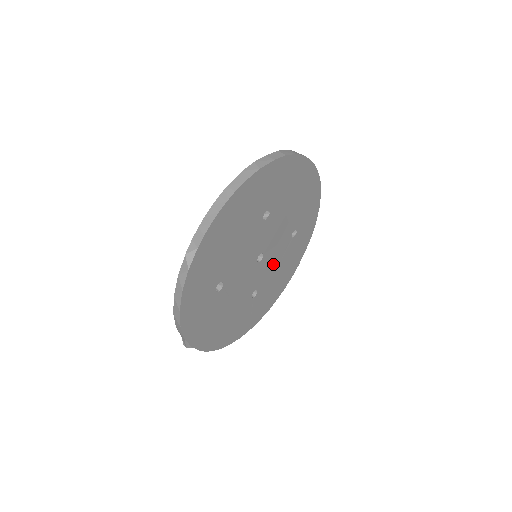
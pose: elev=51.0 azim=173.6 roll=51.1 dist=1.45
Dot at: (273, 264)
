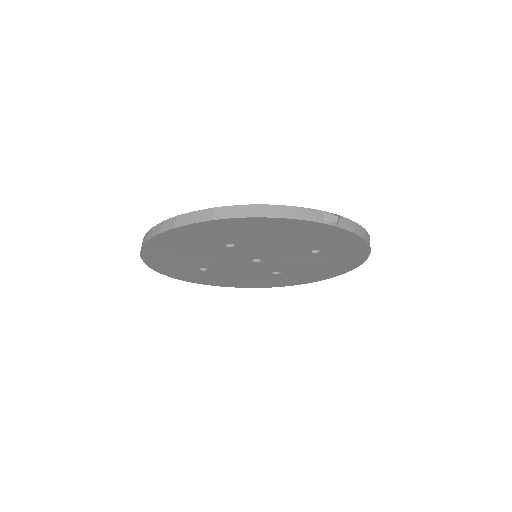
Dot at: (292, 263)
